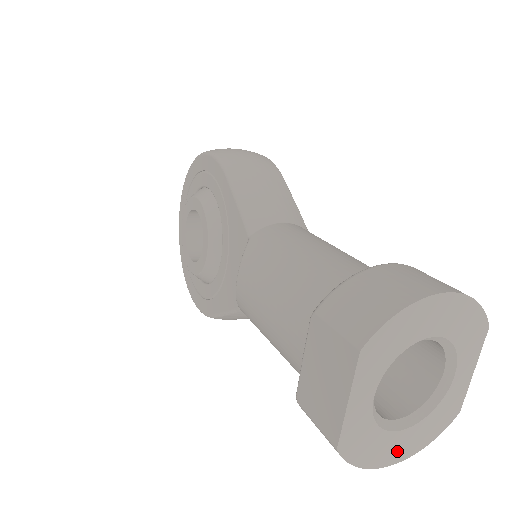
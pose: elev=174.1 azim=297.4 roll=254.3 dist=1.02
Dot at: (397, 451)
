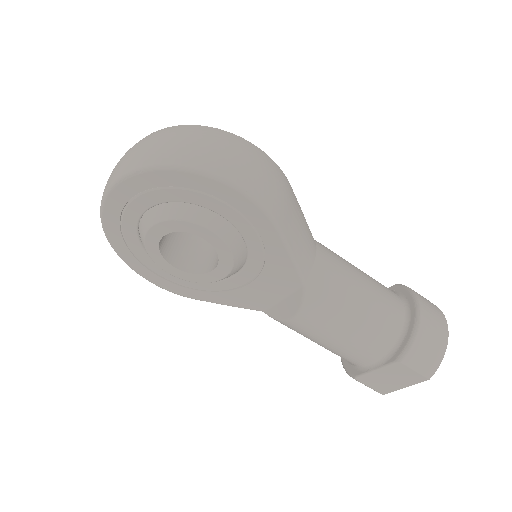
Dot at: occluded
